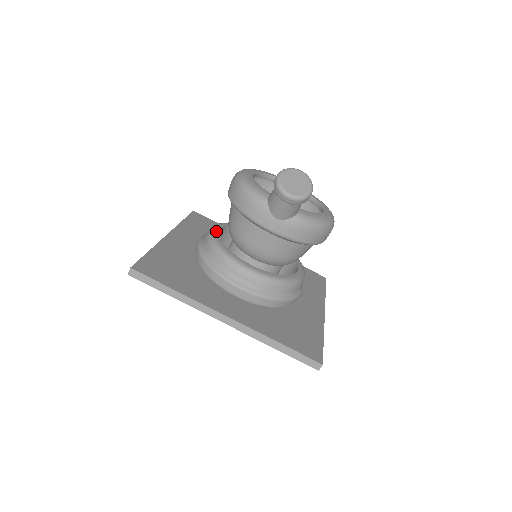
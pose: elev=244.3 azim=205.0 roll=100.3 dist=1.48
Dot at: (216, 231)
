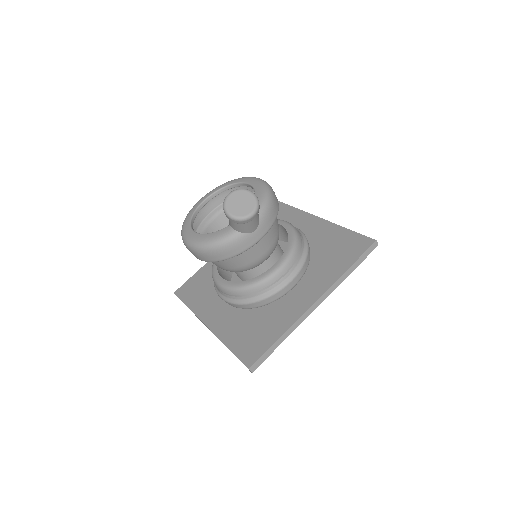
Dot at: (225, 283)
